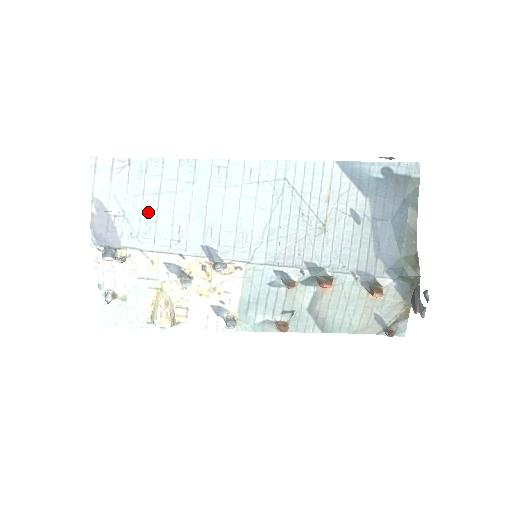
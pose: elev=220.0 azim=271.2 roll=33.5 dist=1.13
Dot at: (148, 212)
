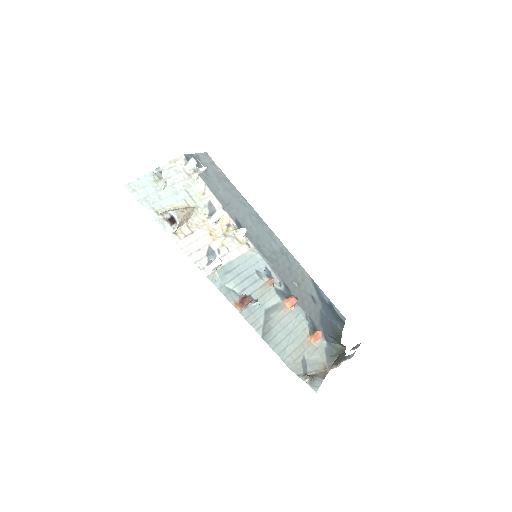
Dot at: (218, 185)
